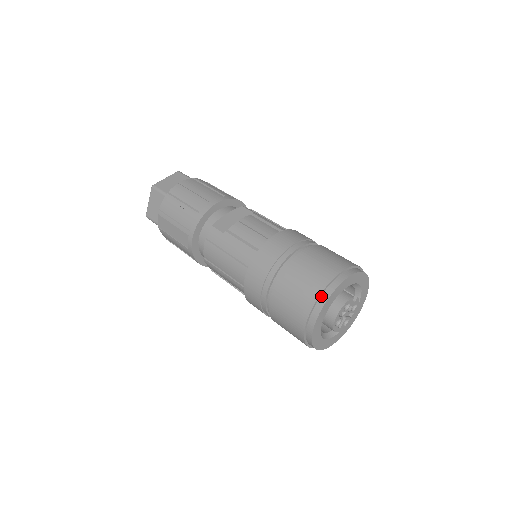
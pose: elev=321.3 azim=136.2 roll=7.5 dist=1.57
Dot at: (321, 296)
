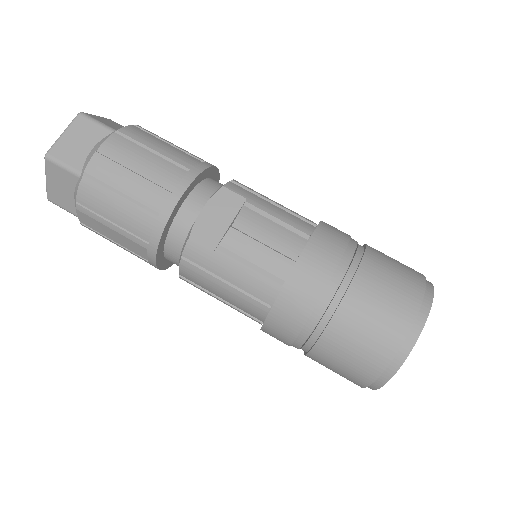
Dot at: (396, 354)
